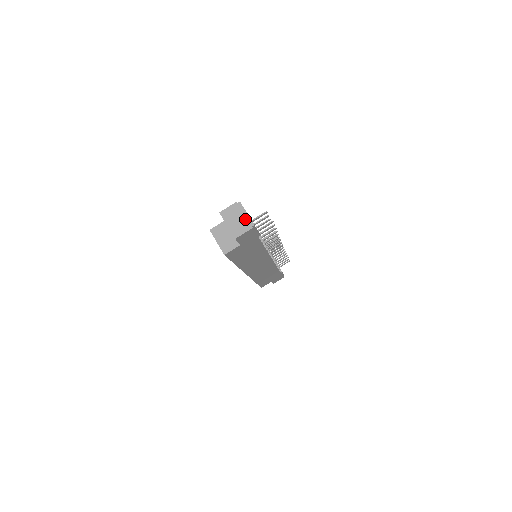
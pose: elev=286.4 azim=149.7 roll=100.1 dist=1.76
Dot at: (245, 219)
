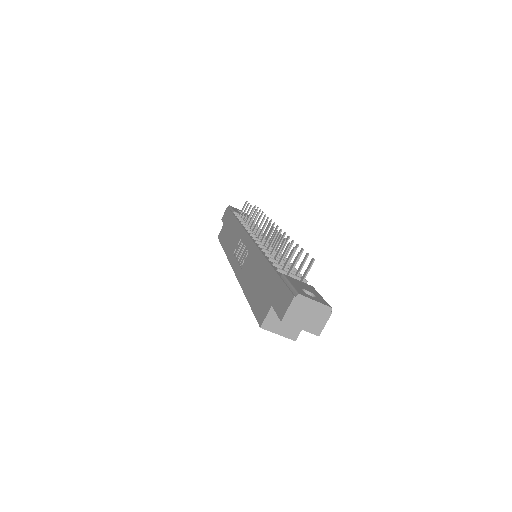
Dot at: (317, 309)
